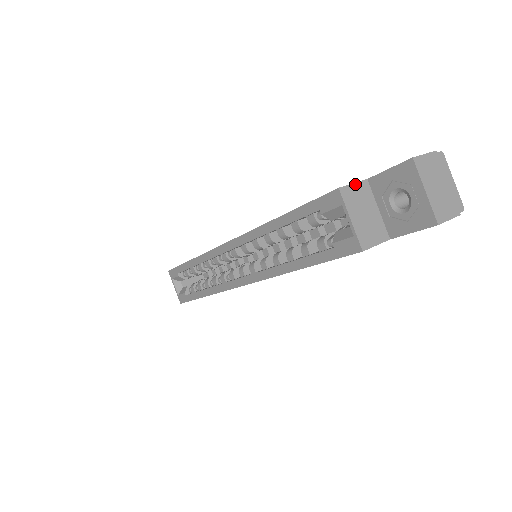
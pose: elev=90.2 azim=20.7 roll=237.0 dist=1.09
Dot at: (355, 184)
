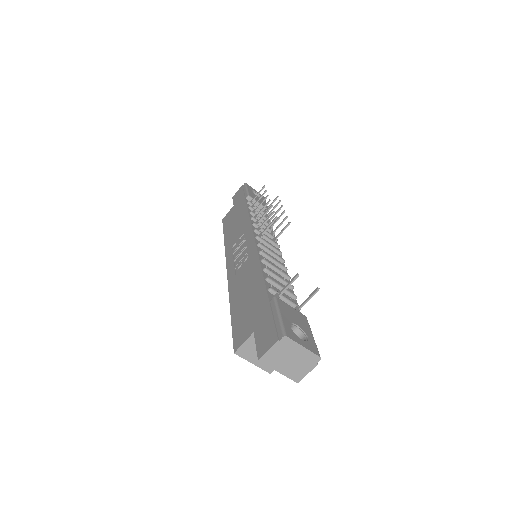
Dot at: (245, 342)
